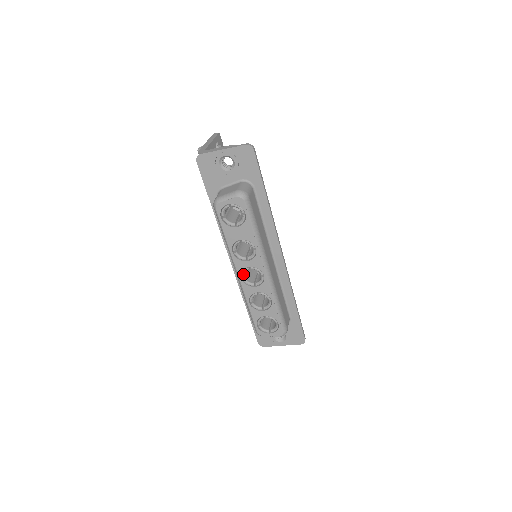
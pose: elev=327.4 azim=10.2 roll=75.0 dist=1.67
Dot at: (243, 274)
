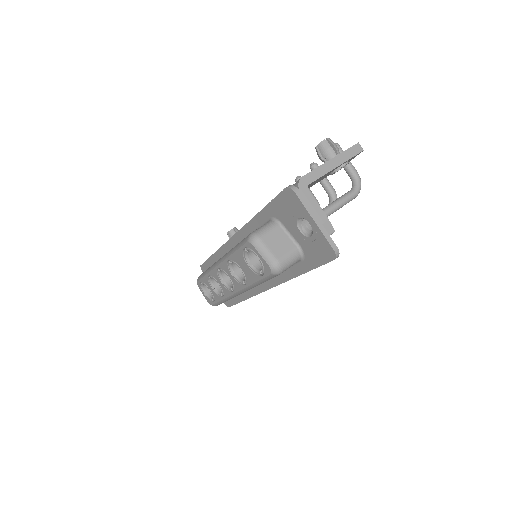
Dot at: (222, 270)
